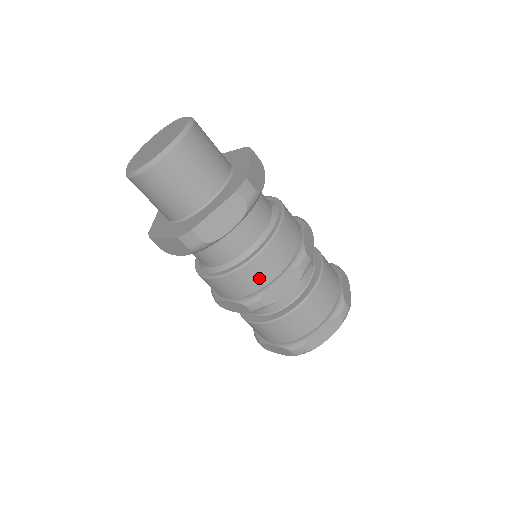
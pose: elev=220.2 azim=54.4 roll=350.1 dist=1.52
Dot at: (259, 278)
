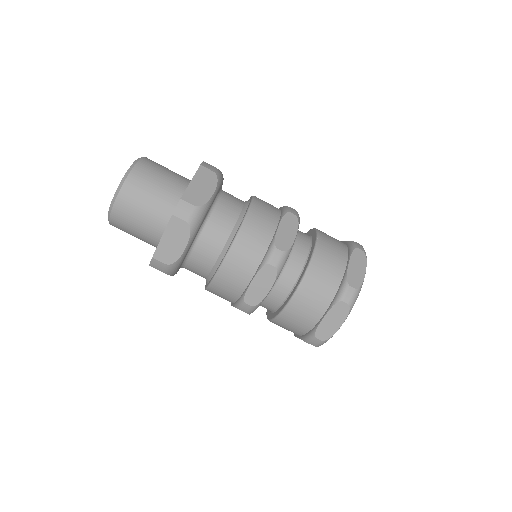
Dot at: (236, 282)
